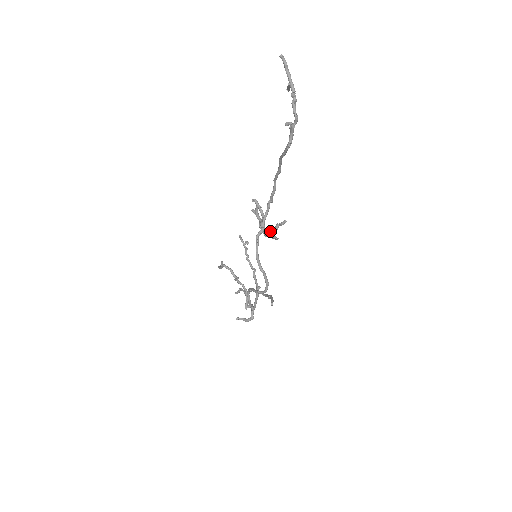
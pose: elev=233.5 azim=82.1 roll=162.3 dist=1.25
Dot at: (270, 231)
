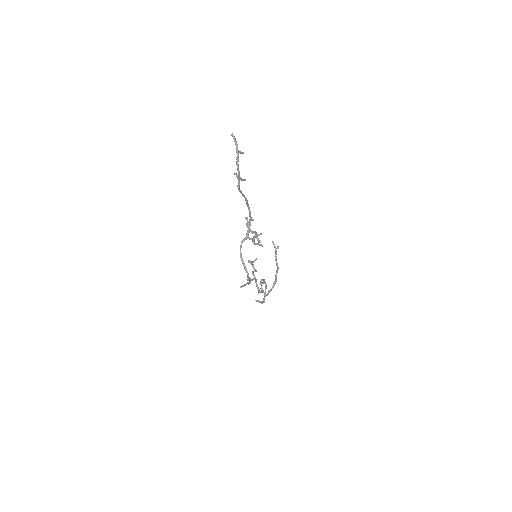
Dot at: (252, 239)
